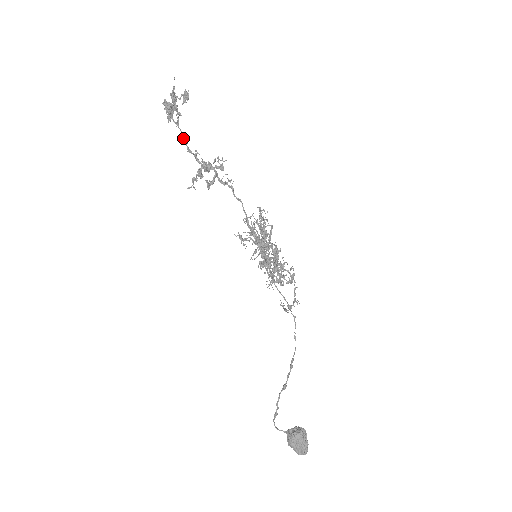
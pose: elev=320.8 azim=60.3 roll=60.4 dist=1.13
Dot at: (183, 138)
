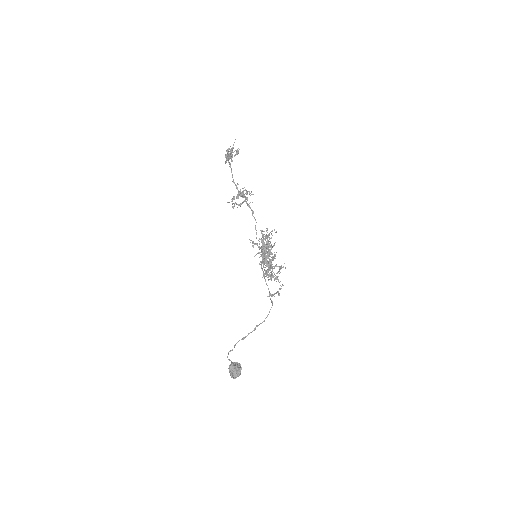
Dot at: (232, 174)
